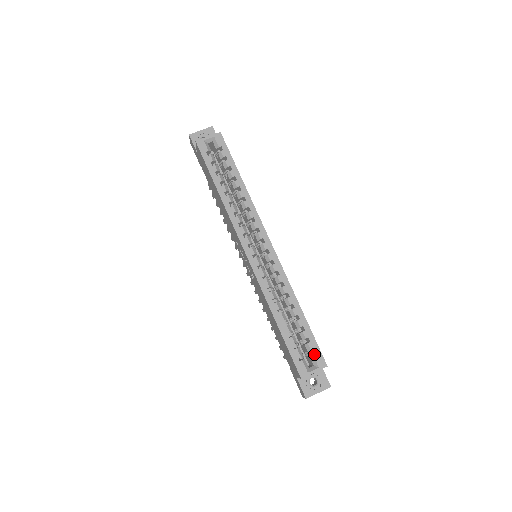
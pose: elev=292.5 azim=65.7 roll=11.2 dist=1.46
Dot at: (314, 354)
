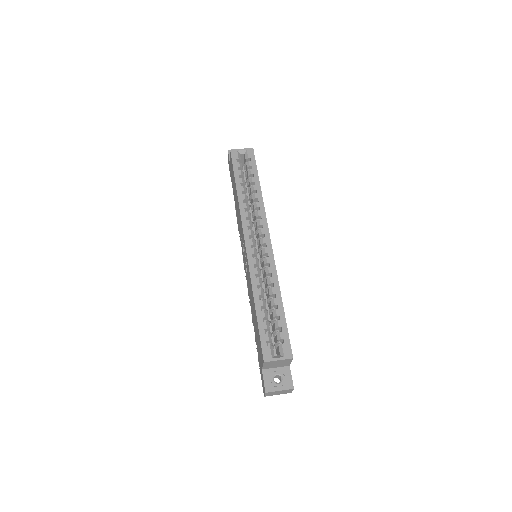
Dot at: (283, 343)
